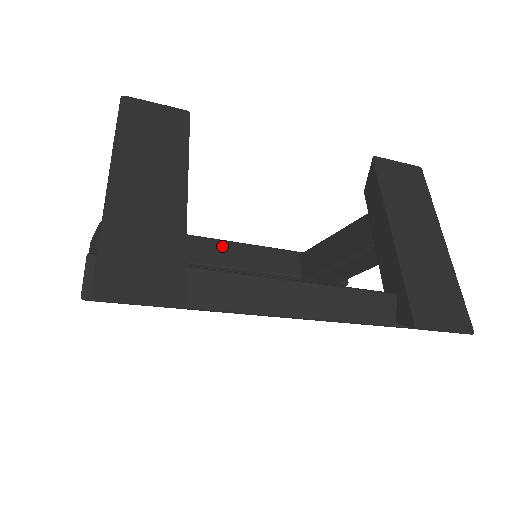
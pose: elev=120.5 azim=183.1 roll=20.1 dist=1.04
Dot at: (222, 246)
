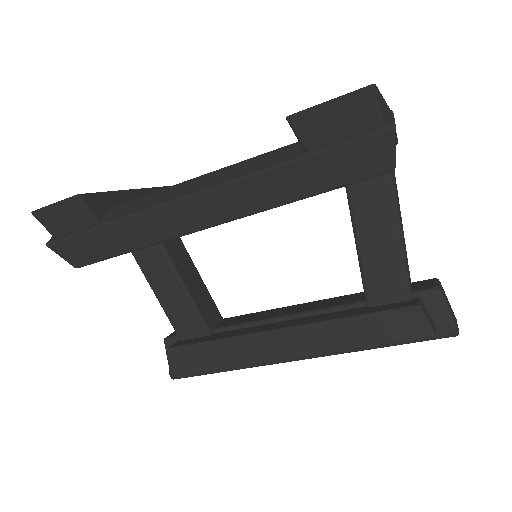
Dot at: (278, 310)
